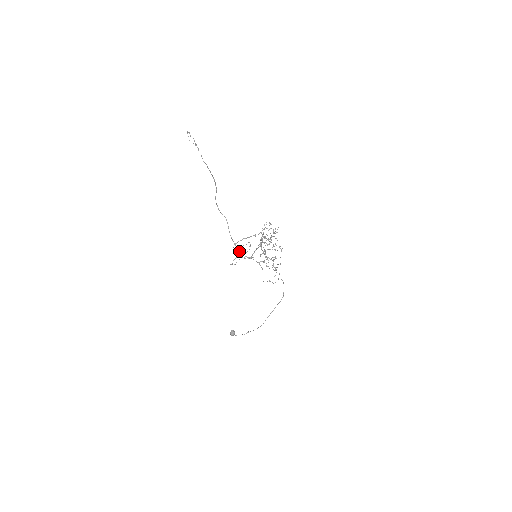
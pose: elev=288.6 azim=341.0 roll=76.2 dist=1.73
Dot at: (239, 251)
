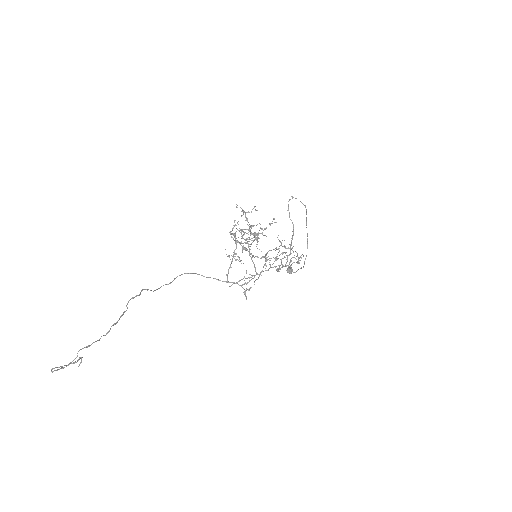
Dot at: occluded
